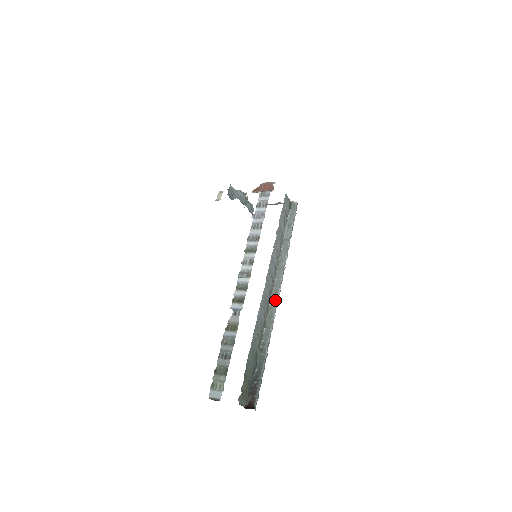
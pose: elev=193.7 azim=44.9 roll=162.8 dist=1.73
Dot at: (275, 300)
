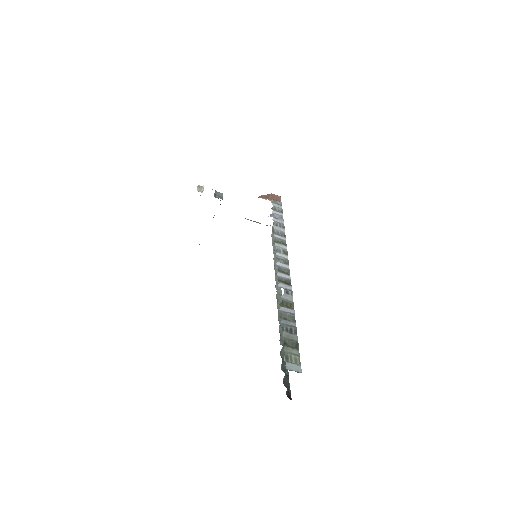
Dot at: occluded
